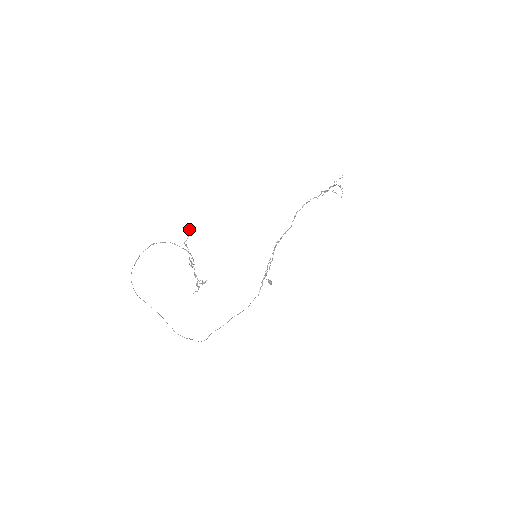
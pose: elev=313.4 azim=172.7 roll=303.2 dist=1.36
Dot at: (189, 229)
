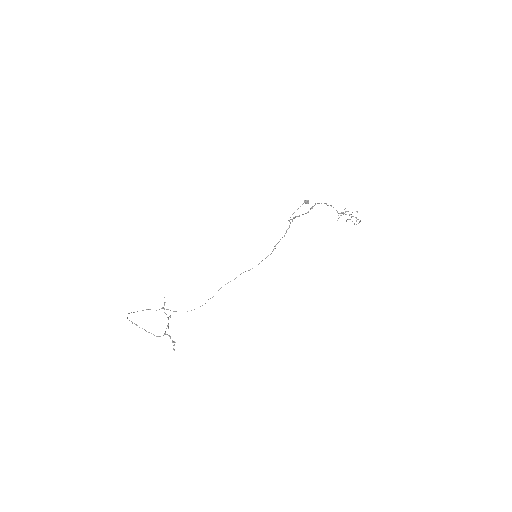
Dot at: occluded
